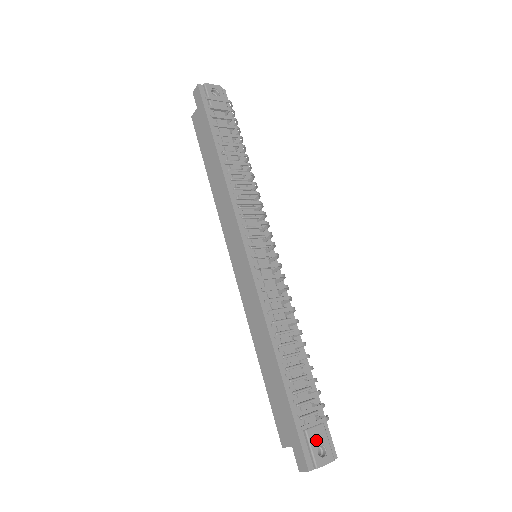
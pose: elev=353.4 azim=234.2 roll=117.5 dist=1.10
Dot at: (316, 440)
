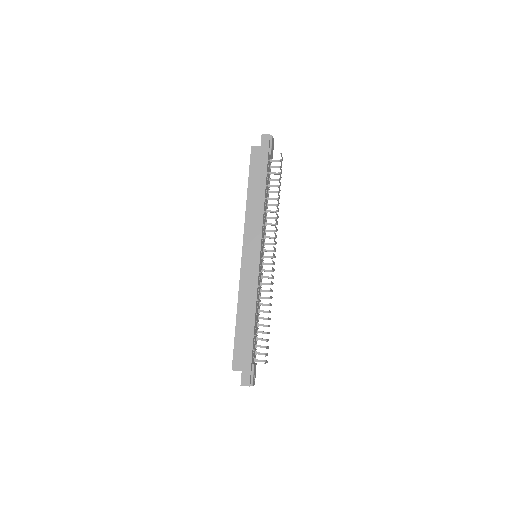
Dot at: (255, 371)
